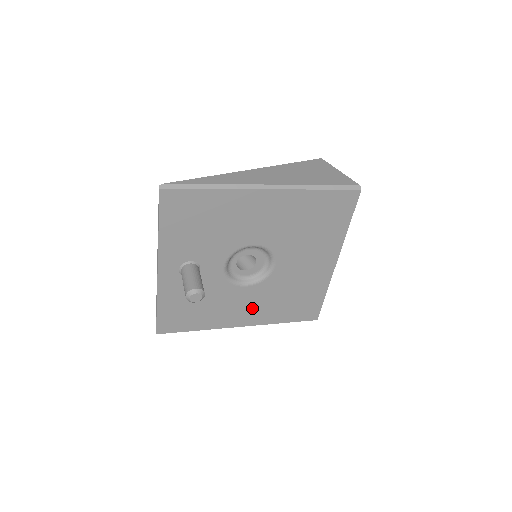
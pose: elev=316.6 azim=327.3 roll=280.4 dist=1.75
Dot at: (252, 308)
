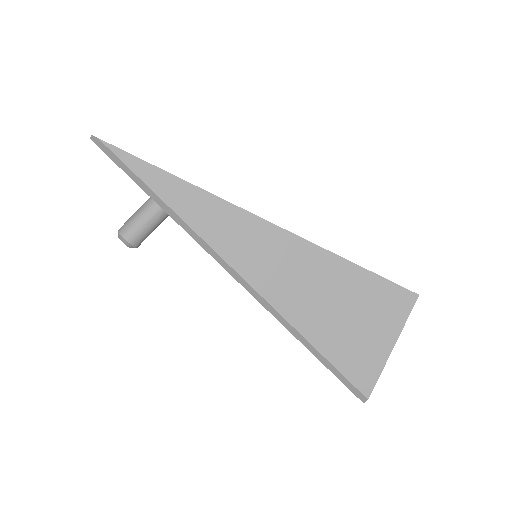
Dot at: occluded
